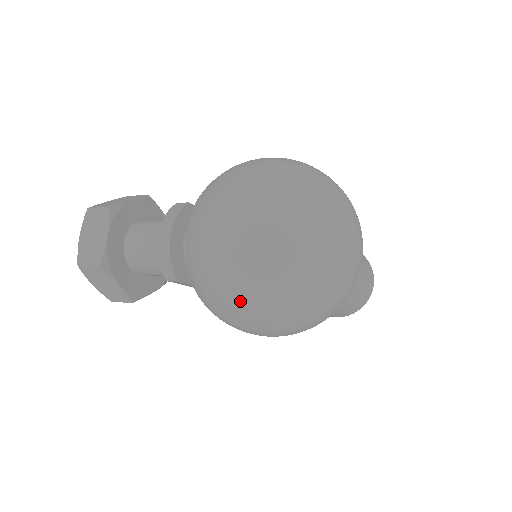
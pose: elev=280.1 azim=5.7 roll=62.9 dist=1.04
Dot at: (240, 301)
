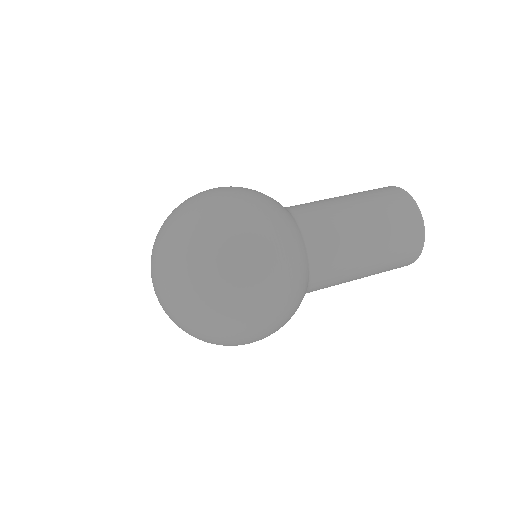
Dot at: (189, 334)
